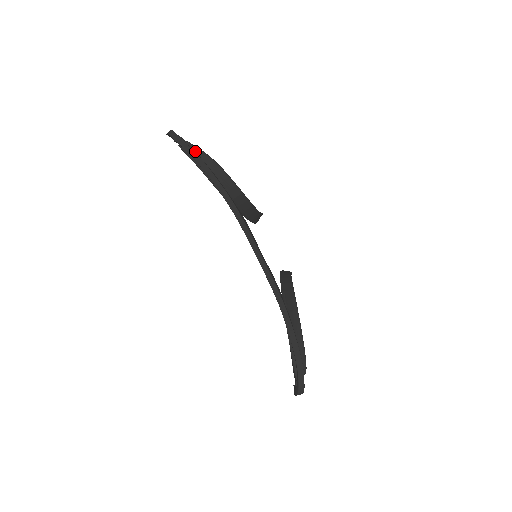
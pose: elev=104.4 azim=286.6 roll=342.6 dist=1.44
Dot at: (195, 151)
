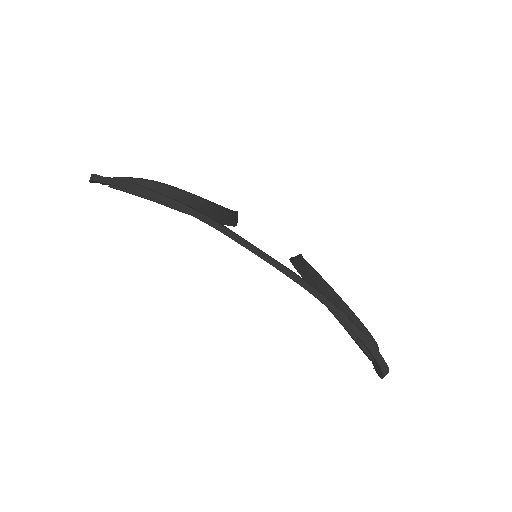
Dot at: occluded
